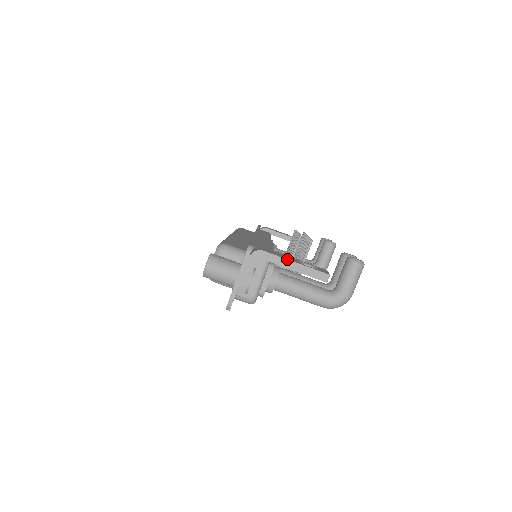
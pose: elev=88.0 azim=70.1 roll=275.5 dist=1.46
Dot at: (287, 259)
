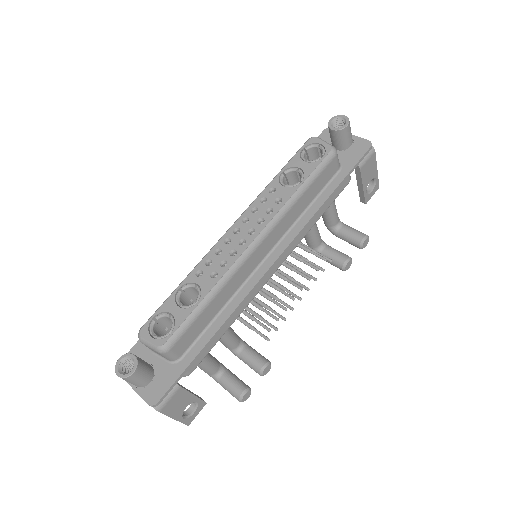
Dot at: occluded
